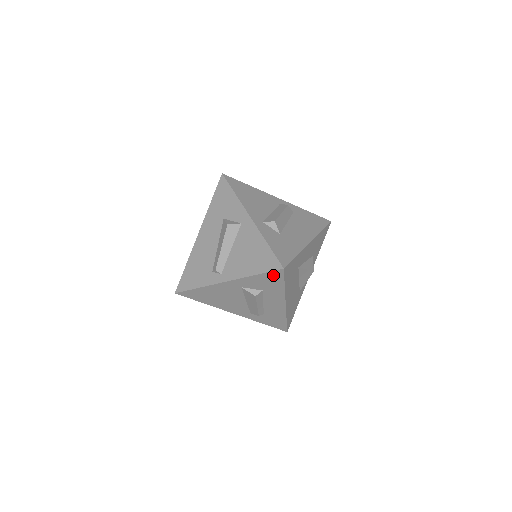
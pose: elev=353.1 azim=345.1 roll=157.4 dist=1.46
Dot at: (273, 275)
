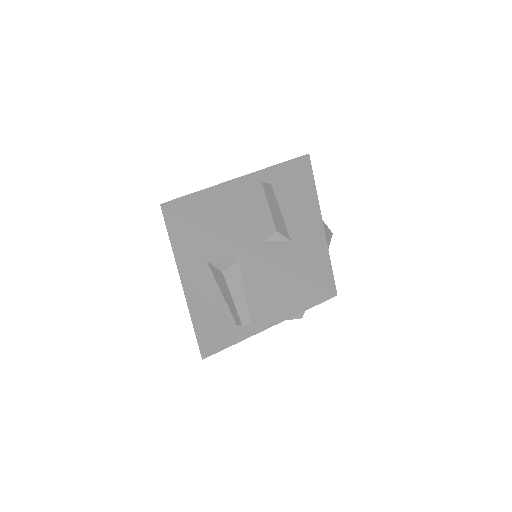
Dot at: occluded
